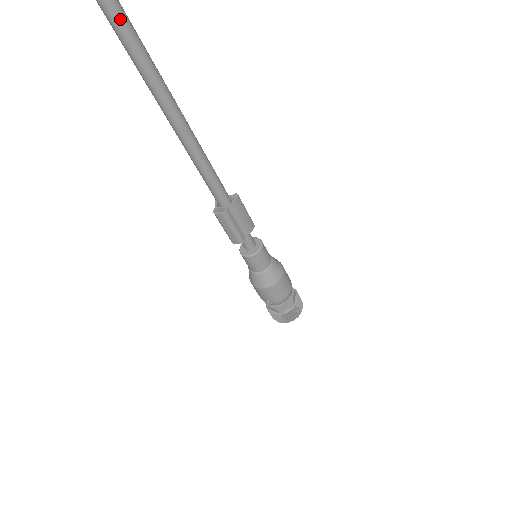
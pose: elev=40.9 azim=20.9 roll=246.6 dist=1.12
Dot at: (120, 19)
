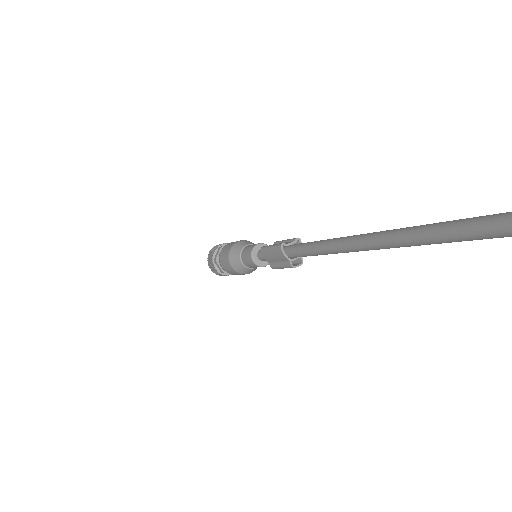
Dot at: occluded
